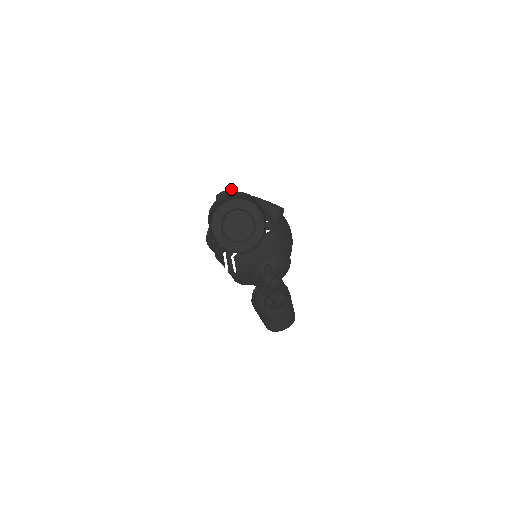
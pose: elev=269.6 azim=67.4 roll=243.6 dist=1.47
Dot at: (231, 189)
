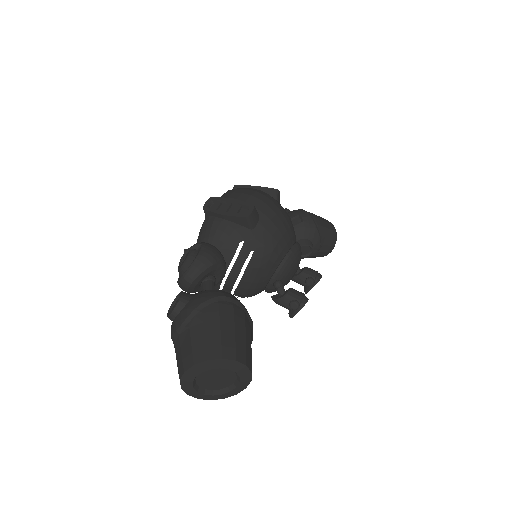
Dot at: (177, 306)
